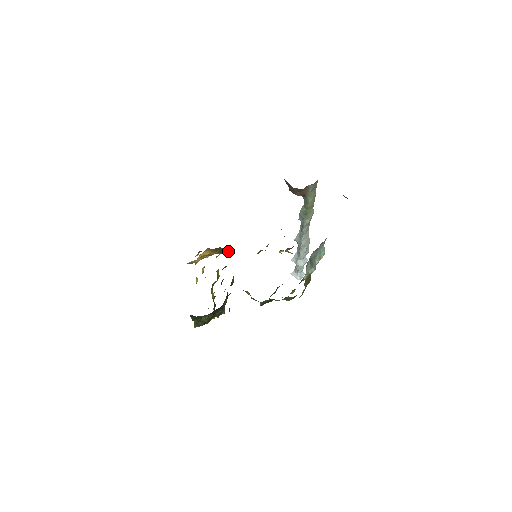
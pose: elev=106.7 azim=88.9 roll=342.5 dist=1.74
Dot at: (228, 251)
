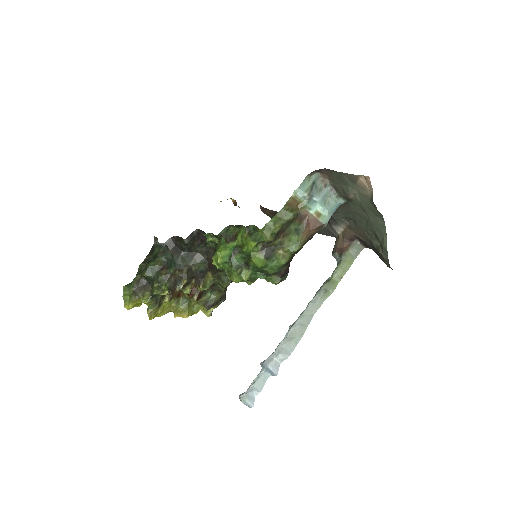
Dot at: occluded
